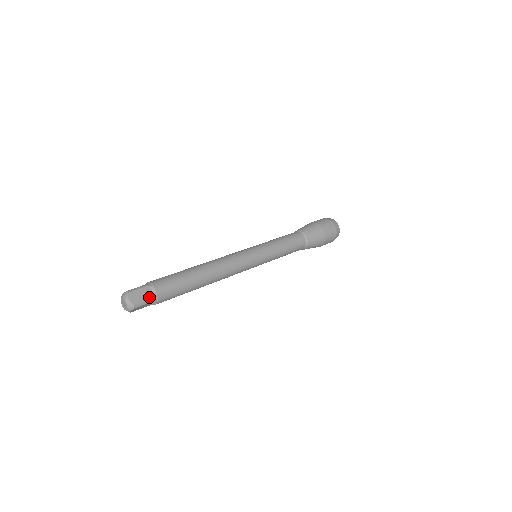
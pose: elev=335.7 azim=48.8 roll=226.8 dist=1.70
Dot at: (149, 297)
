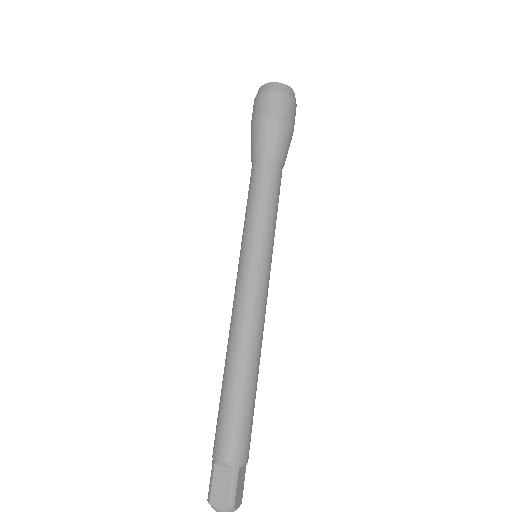
Dot at: (244, 474)
